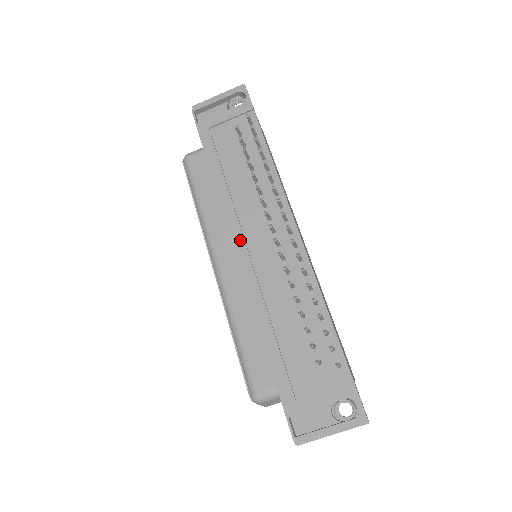
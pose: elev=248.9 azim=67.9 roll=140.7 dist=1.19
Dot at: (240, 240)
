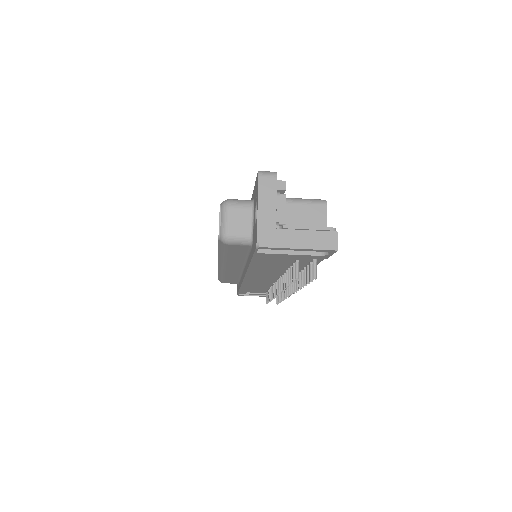
Dot at: (251, 279)
